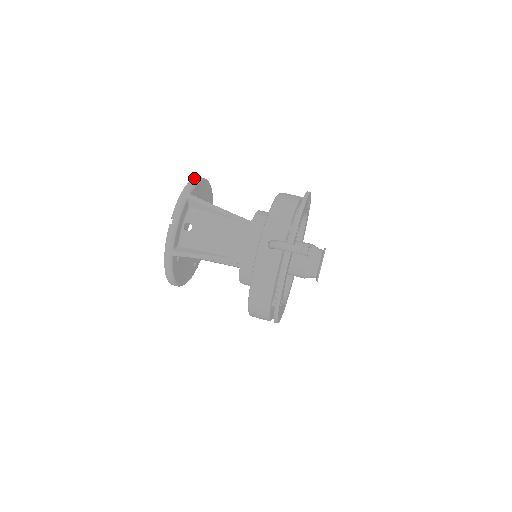
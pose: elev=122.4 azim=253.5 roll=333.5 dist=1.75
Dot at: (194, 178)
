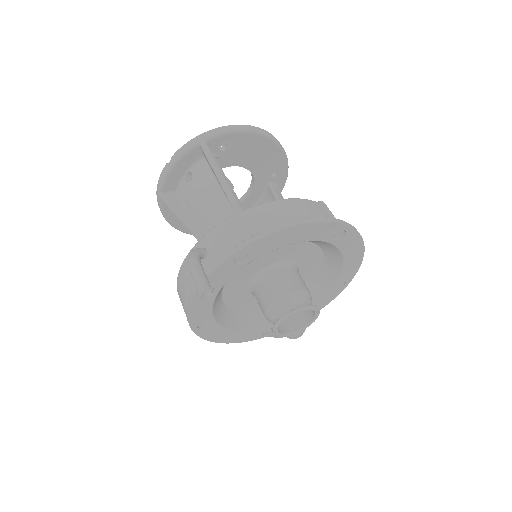
Dot at: (237, 125)
